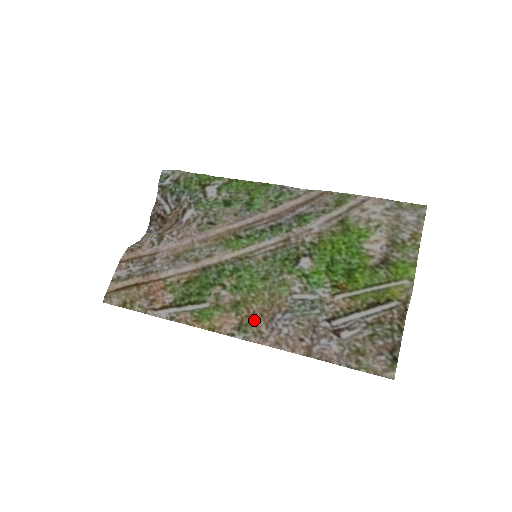
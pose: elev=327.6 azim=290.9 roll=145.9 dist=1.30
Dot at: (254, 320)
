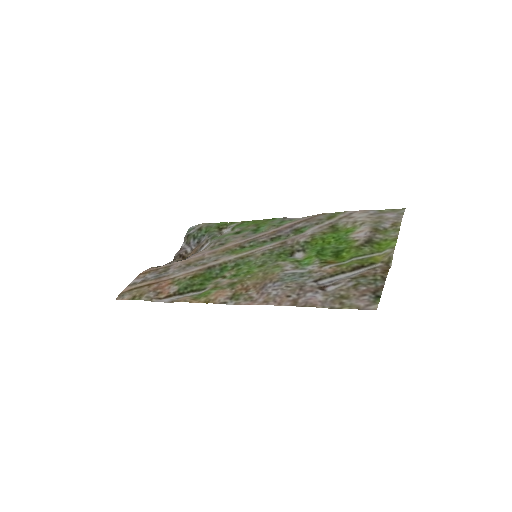
Dot at: (247, 291)
